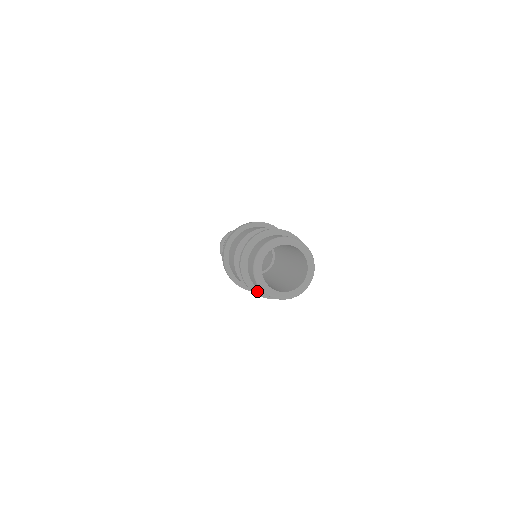
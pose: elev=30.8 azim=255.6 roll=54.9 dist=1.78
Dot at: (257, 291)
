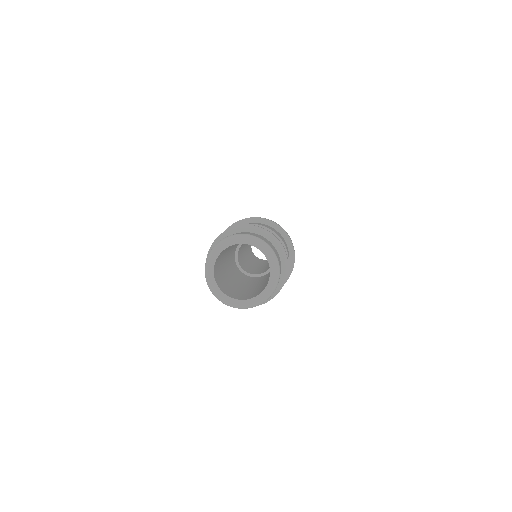
Dot at: occluded
